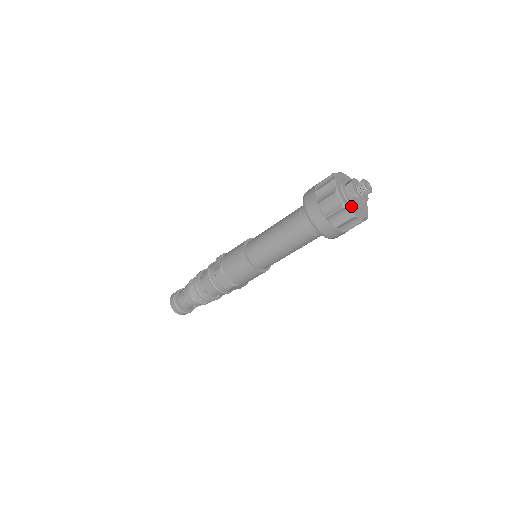
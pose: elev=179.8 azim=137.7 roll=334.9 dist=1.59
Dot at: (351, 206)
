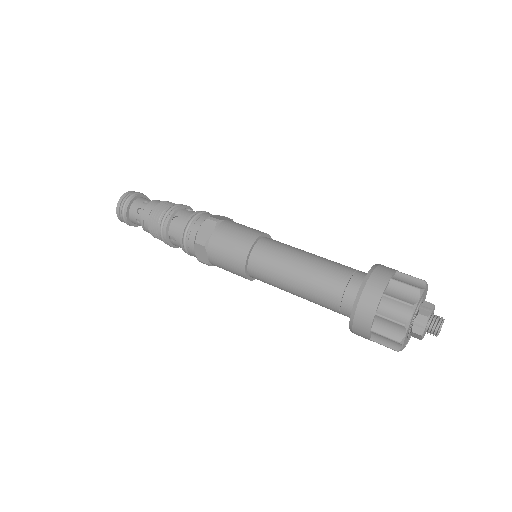
Dot at: (413, 318)
